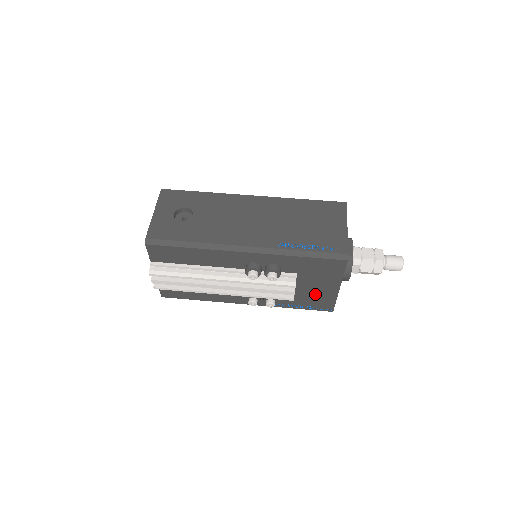
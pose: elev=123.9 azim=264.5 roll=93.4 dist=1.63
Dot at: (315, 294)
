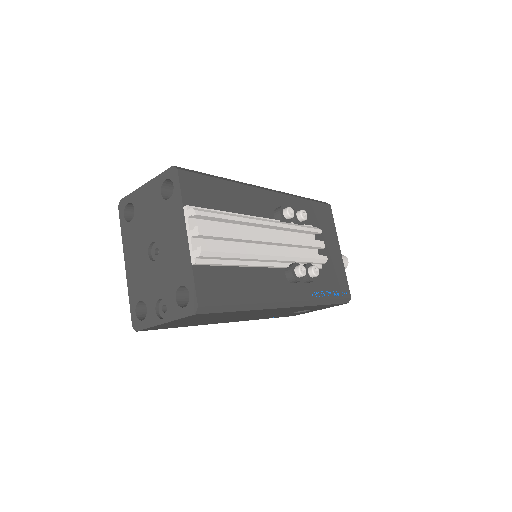
Dot at: (331, 265)
